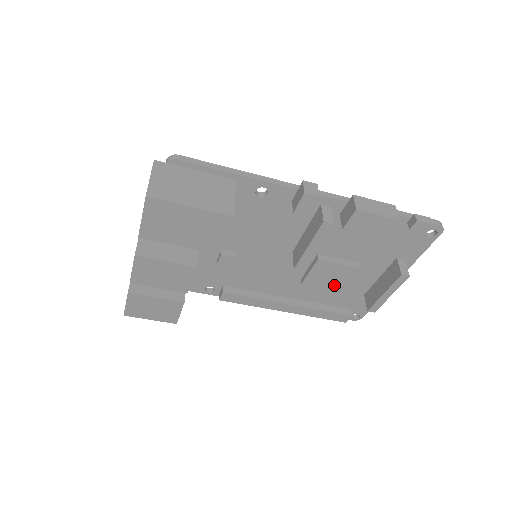
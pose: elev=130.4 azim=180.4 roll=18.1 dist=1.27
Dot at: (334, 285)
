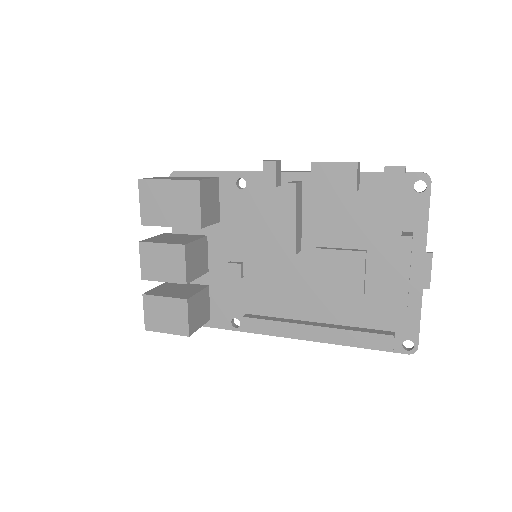
Dot at: (350, 286)
